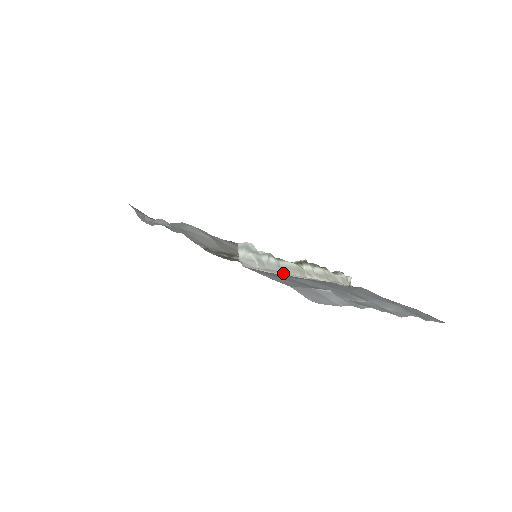
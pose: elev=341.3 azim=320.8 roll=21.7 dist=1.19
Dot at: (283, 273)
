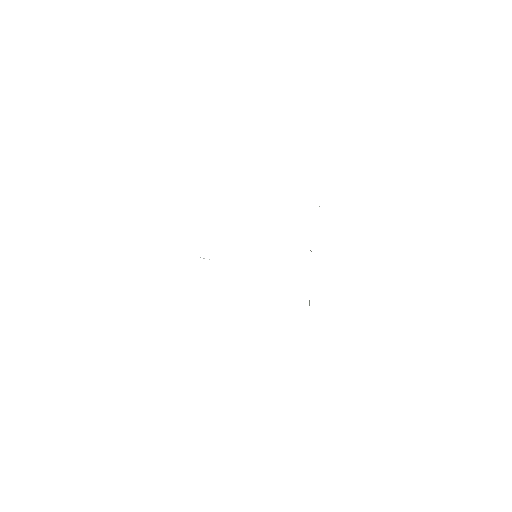
Dot at: occluded
